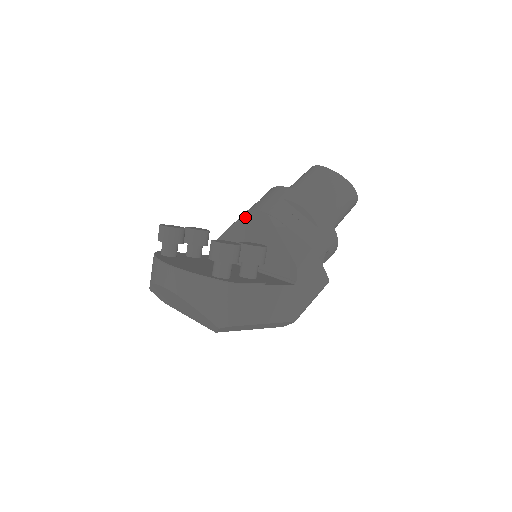
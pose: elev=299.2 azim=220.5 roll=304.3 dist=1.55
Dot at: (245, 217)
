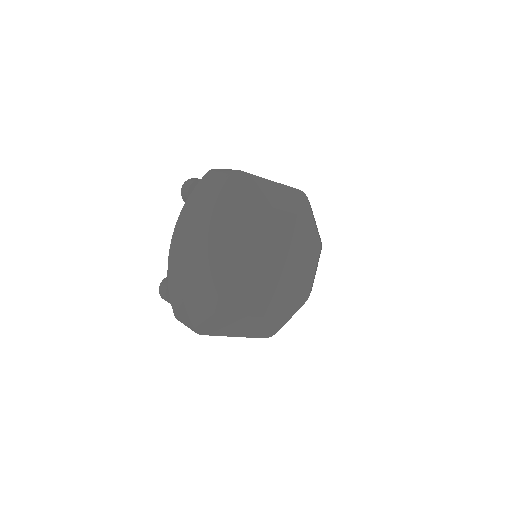
Dot at: occluded
